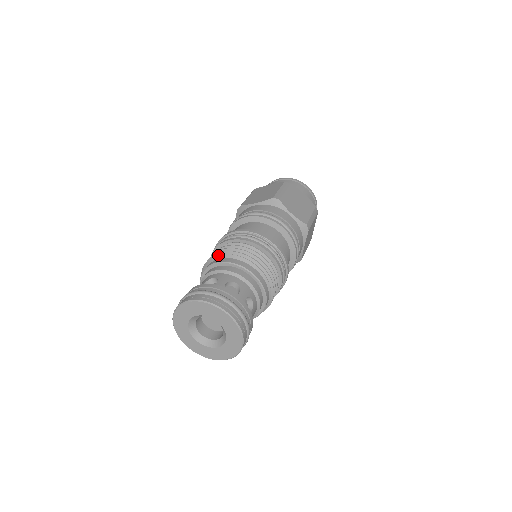
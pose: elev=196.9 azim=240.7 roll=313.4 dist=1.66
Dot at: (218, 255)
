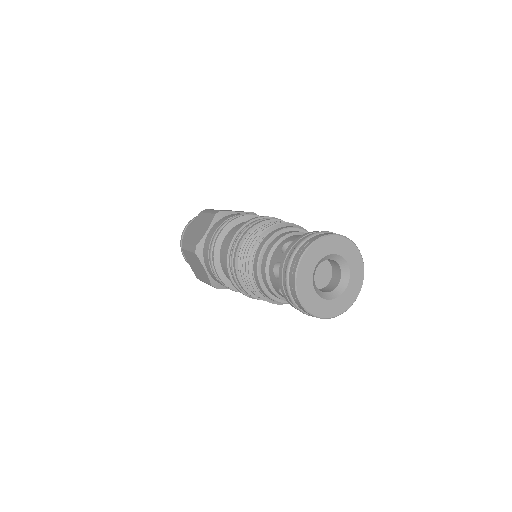
Dot at: (285, 223)
